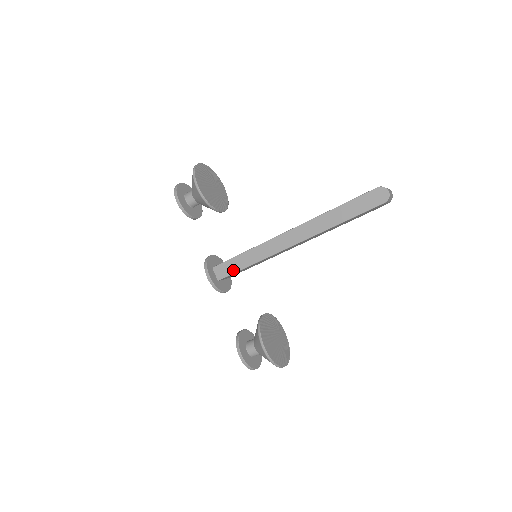
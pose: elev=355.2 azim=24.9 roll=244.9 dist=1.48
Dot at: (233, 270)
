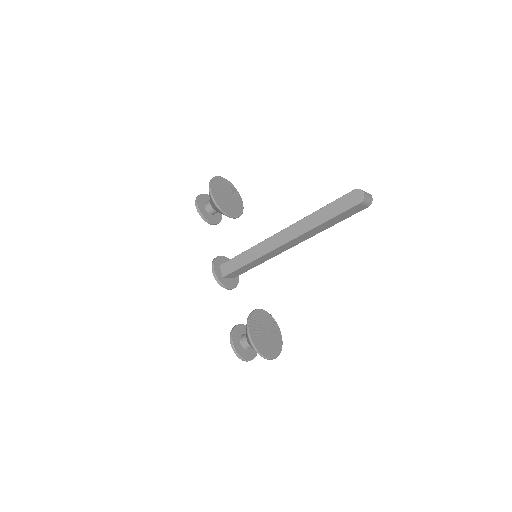
Dot at: (235, 267)
